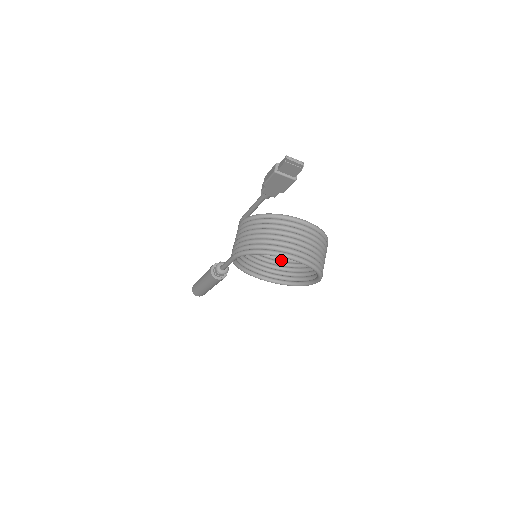
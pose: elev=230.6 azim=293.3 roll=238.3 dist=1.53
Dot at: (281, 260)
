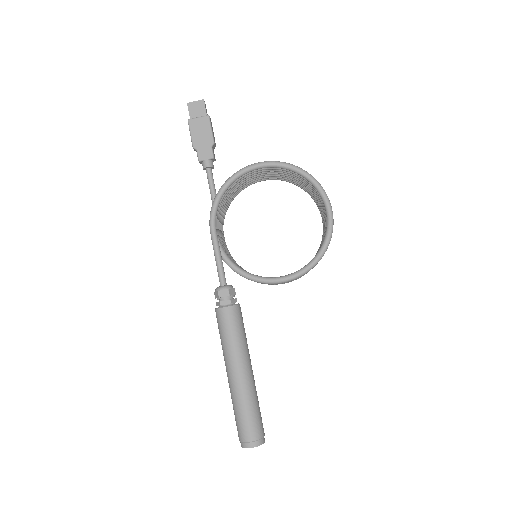
Dot at: occluded
